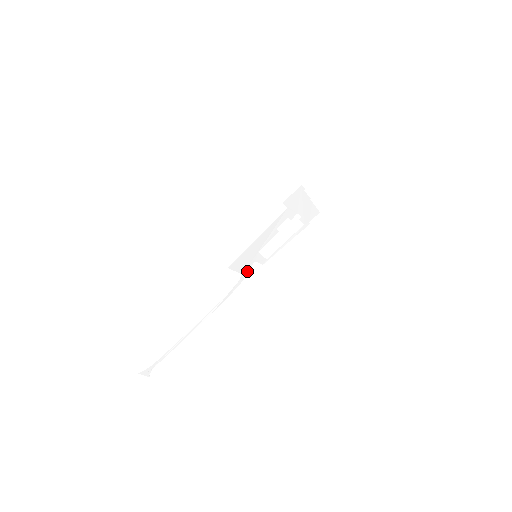
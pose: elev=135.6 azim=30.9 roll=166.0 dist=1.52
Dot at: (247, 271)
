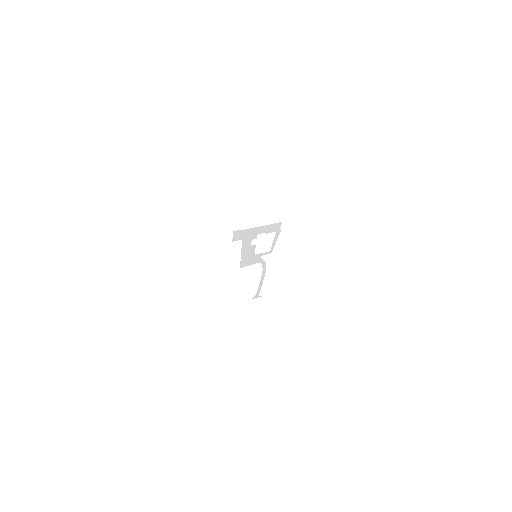
Dot at: (261, 260)
